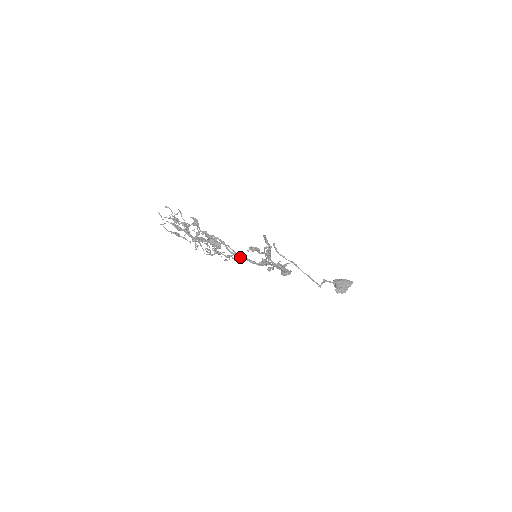
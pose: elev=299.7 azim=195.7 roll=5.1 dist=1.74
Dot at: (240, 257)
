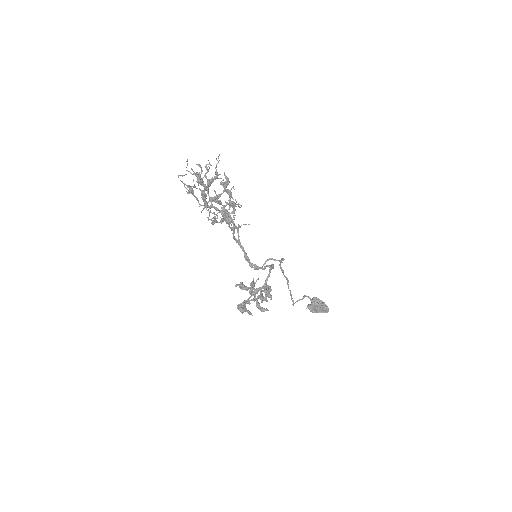
Dot at: (249, 224)
